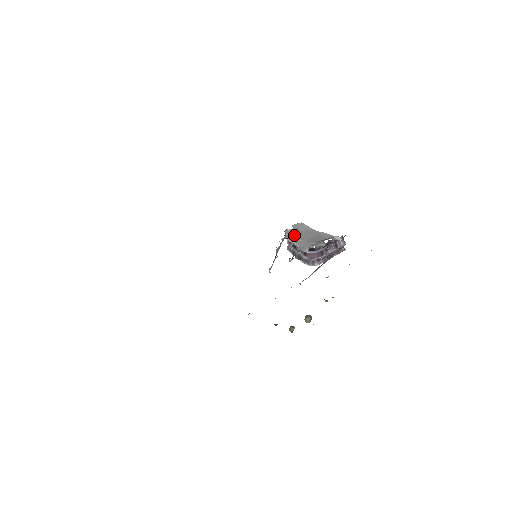
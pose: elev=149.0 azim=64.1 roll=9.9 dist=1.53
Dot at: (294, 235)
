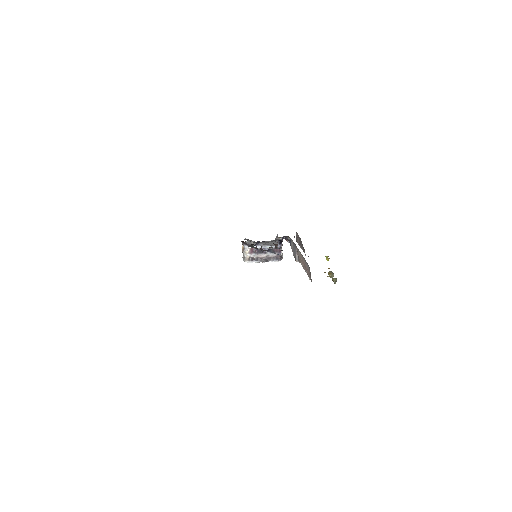
Dot at: (255, 242)
